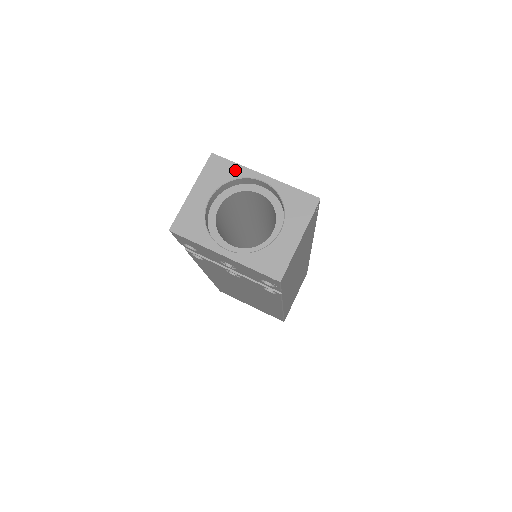
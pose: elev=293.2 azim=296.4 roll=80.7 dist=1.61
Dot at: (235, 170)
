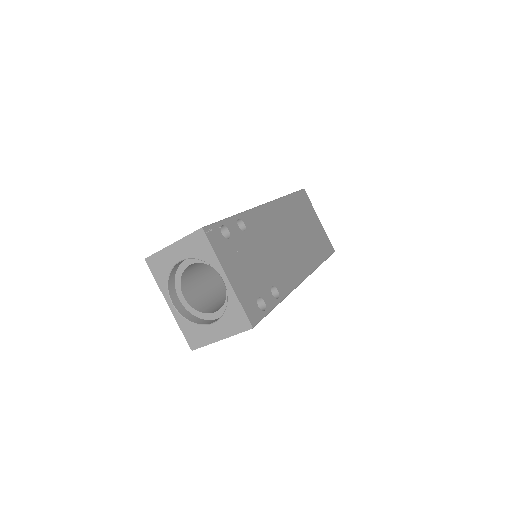
Dot at: (210, 256)
